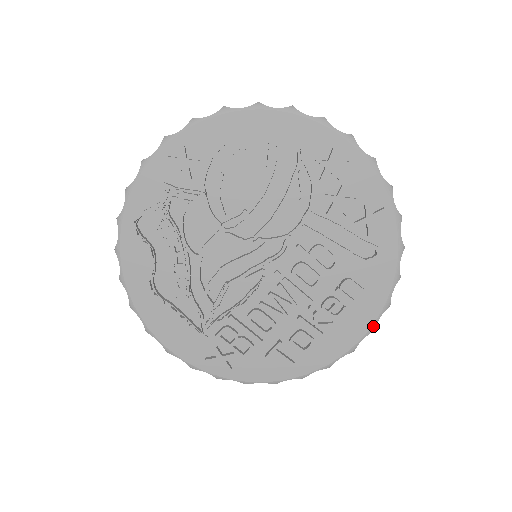
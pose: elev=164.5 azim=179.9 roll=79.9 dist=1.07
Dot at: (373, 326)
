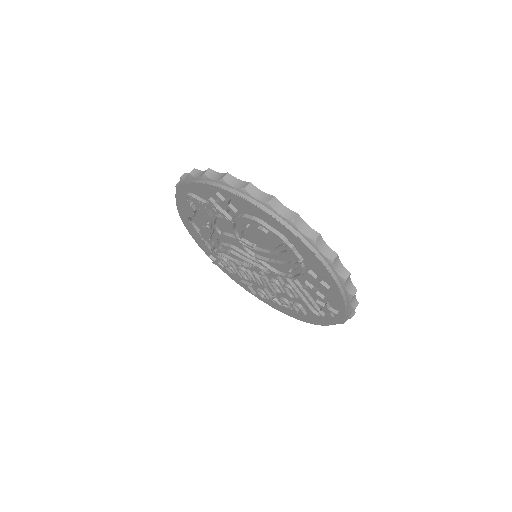
Dot at: occluded
